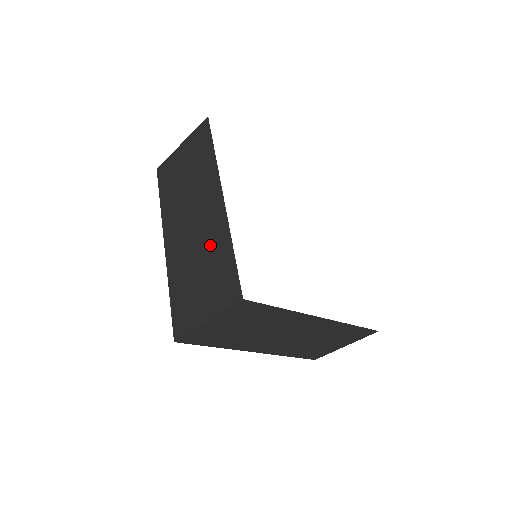
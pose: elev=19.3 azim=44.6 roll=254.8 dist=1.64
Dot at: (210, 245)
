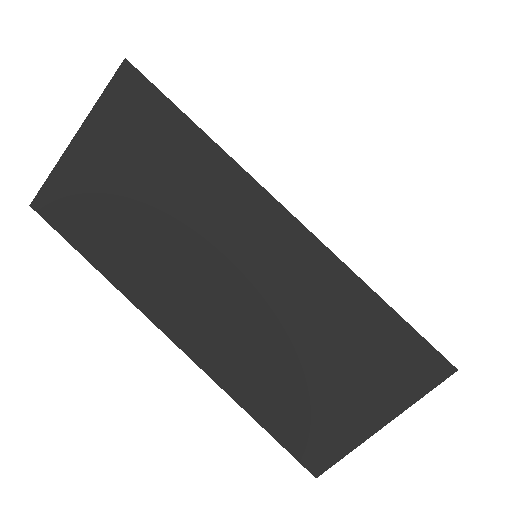
Dot at: (310, 308)
